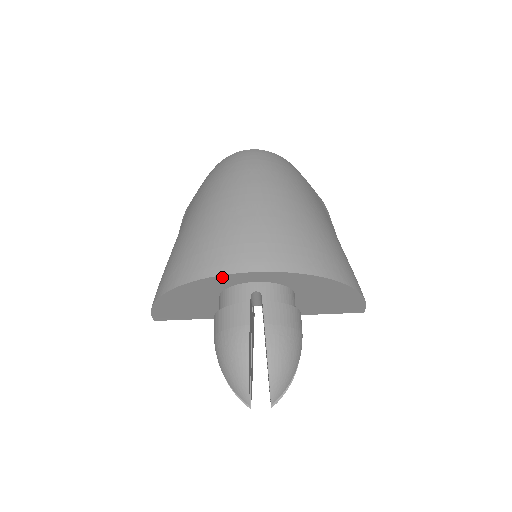
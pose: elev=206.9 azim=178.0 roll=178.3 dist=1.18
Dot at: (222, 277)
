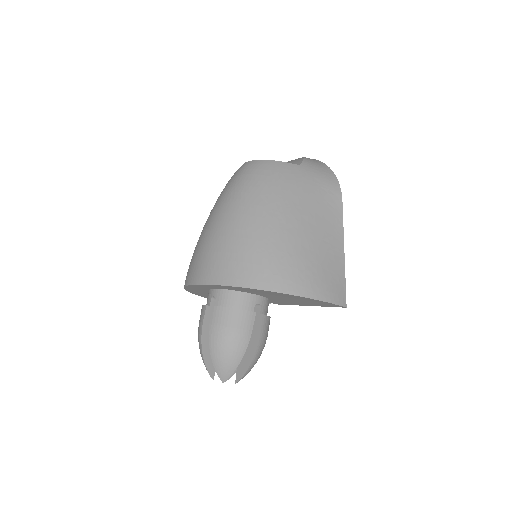
Dot at: (192, 286)
